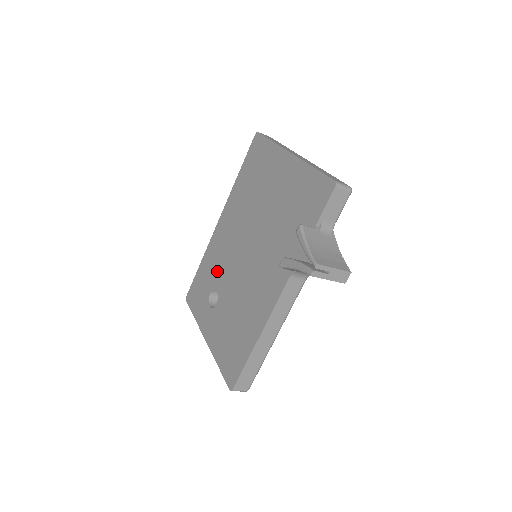
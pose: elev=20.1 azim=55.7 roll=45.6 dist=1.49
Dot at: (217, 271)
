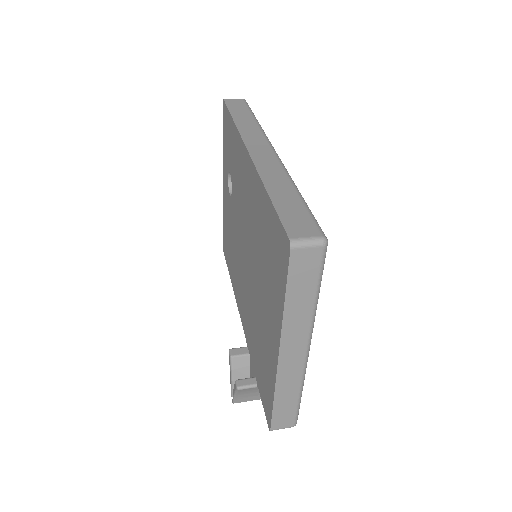
Dot at: (235, 181)
